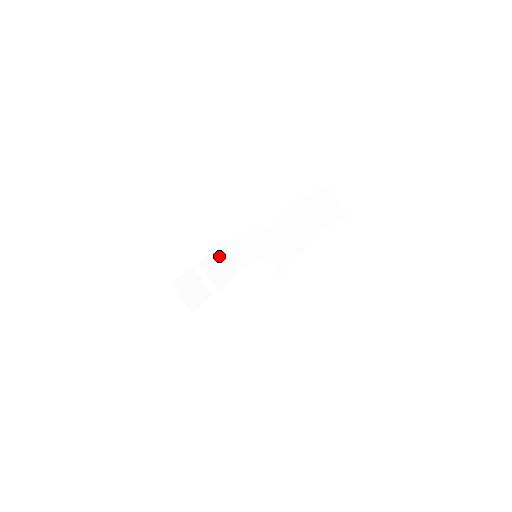
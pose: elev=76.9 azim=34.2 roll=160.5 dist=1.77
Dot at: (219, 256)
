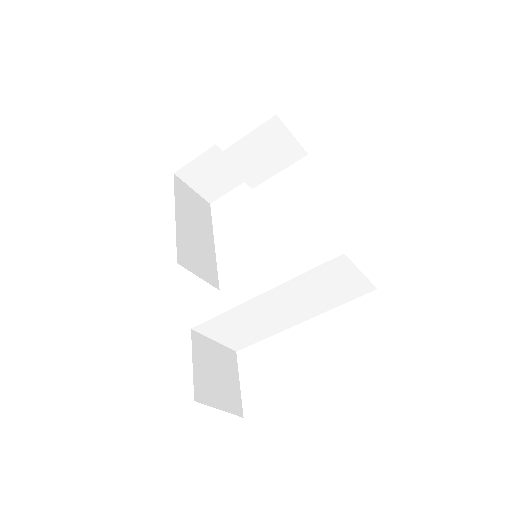
Dot at: (265, 139)
